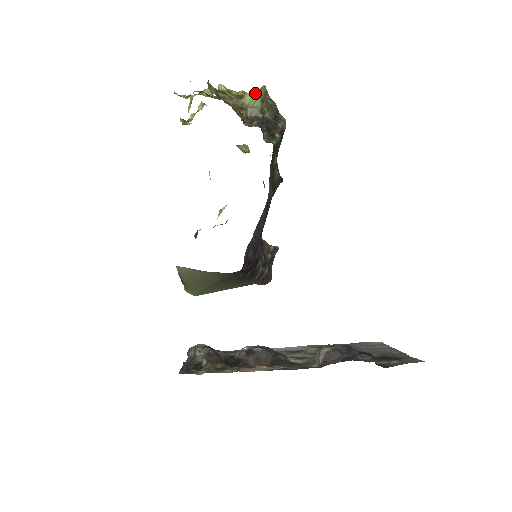
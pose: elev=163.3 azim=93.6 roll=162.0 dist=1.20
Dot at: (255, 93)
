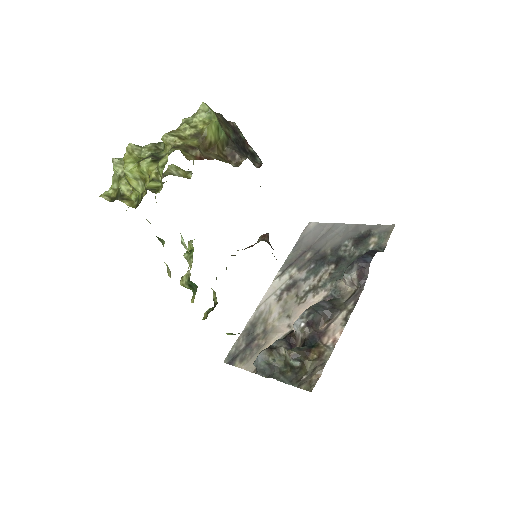
Dot at: (212, 122)
